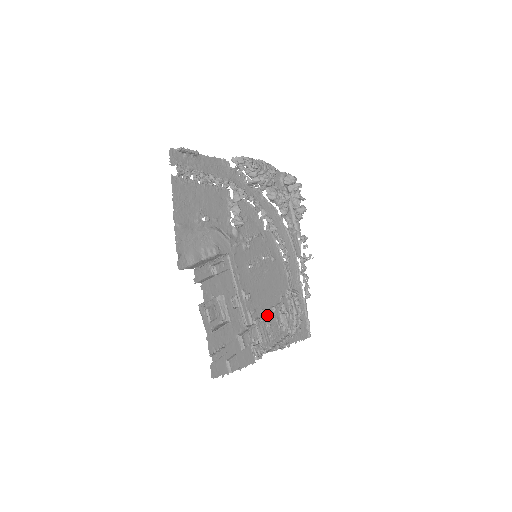
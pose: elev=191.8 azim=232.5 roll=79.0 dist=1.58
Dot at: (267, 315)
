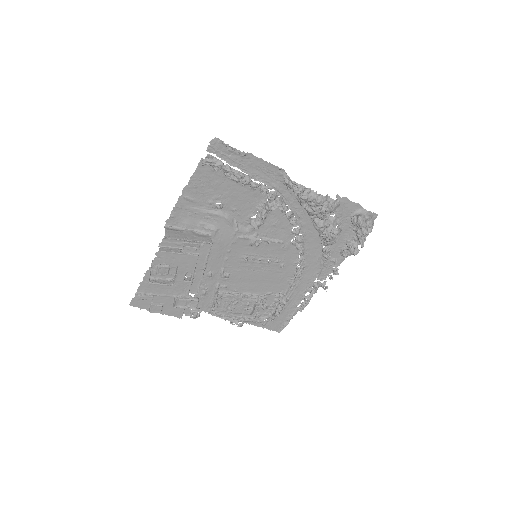
Dot at: (236, 296)
